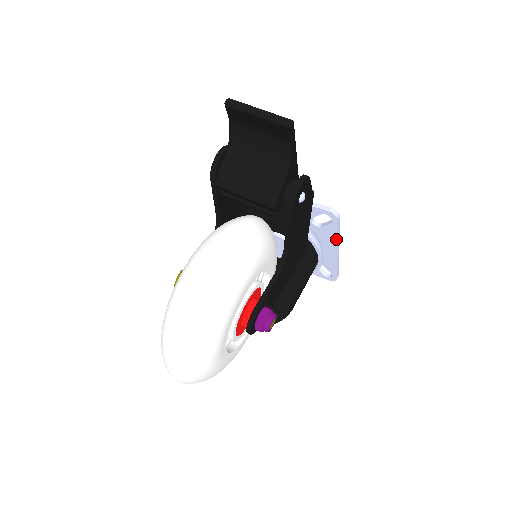
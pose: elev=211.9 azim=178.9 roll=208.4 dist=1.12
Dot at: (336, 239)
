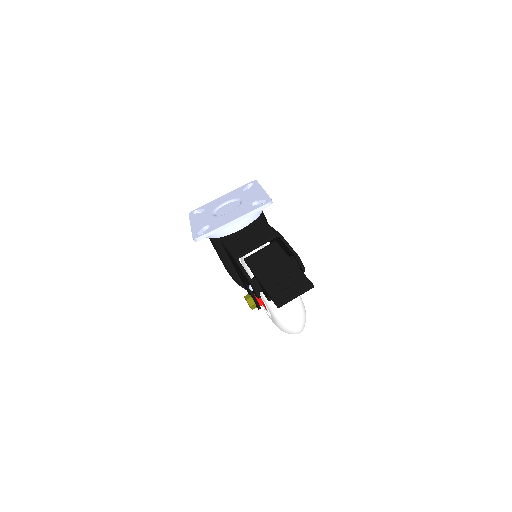
Dot at: occluded
